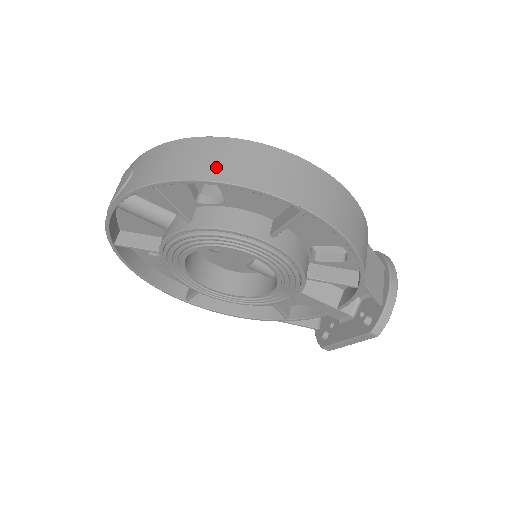
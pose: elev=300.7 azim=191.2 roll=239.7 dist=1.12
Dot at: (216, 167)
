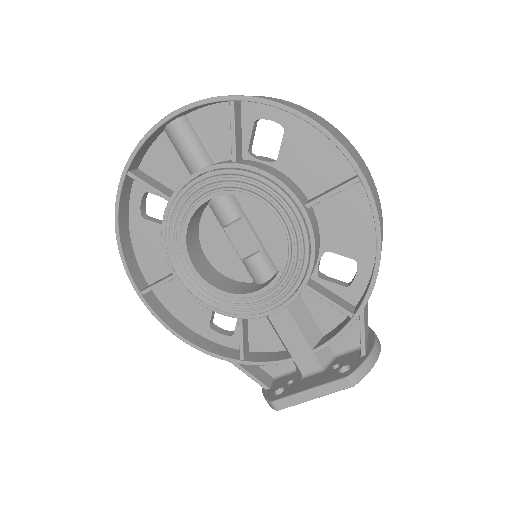
Dot at: (299, 109)
